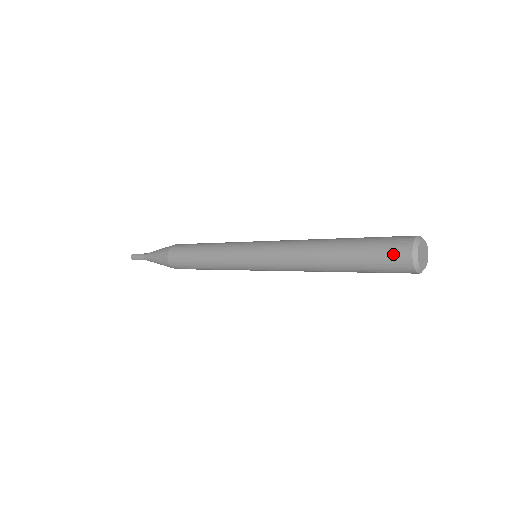
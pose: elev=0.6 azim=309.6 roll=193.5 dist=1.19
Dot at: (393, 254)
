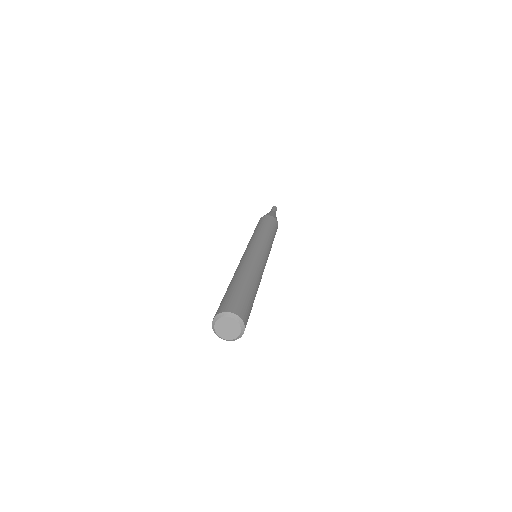
Dot at: (217, 311)
